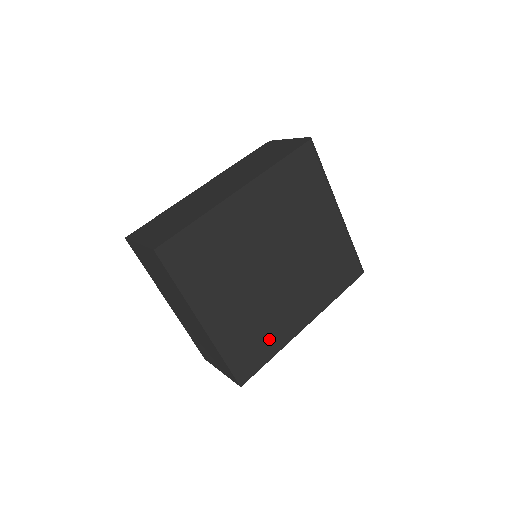
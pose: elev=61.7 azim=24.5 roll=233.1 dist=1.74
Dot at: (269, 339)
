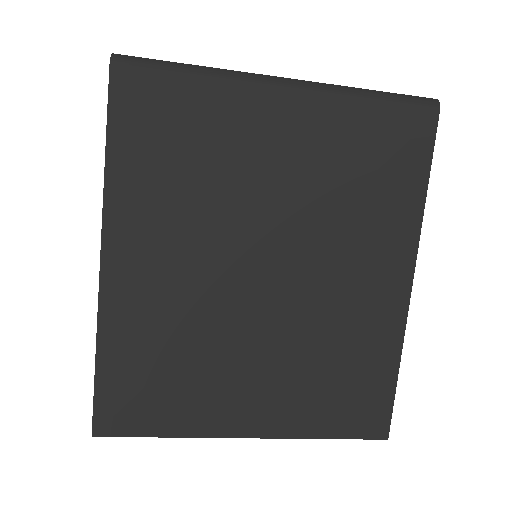
Dot at: (367, 357)
